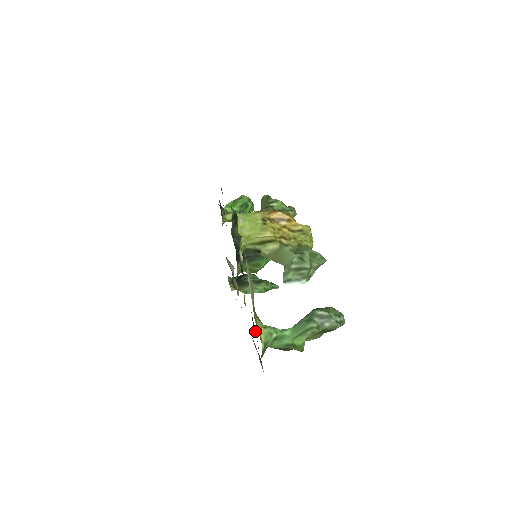
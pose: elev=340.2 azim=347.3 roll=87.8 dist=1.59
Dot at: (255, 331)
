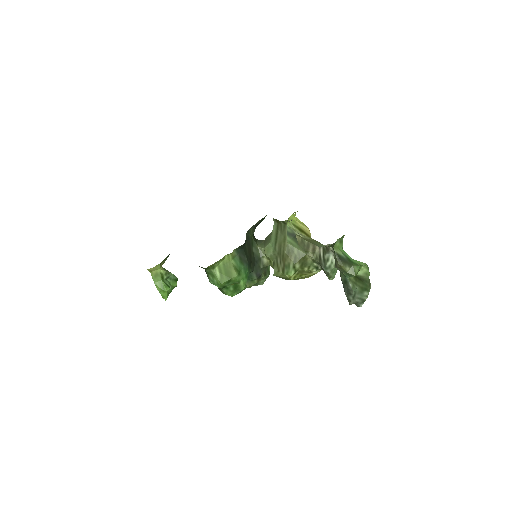
Dot at: occluded
